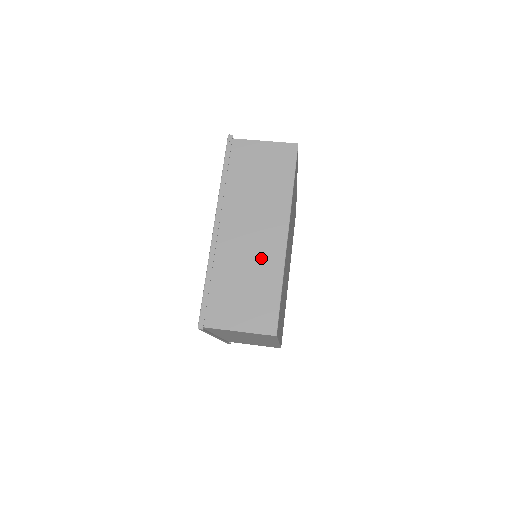
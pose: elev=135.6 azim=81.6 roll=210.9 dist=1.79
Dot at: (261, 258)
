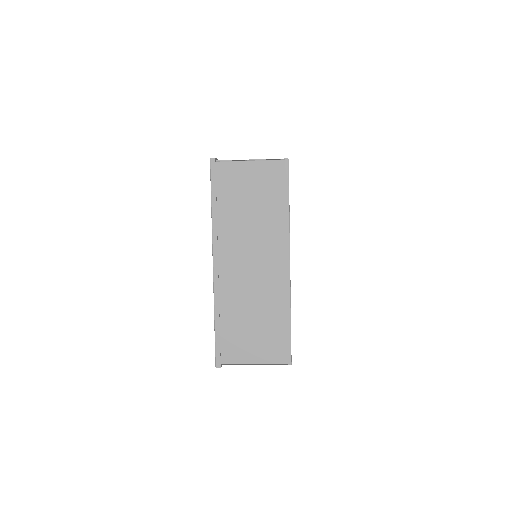
Dot at: occluded
